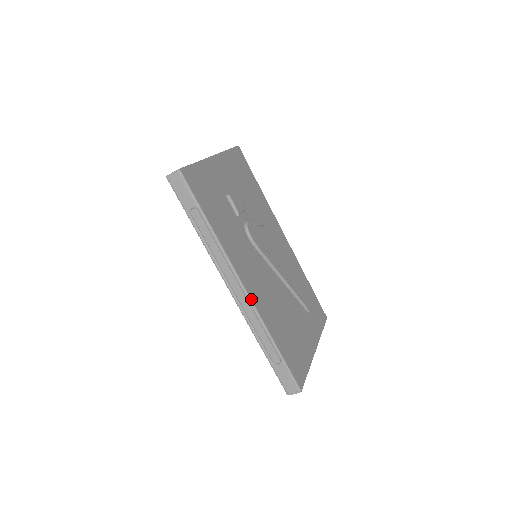
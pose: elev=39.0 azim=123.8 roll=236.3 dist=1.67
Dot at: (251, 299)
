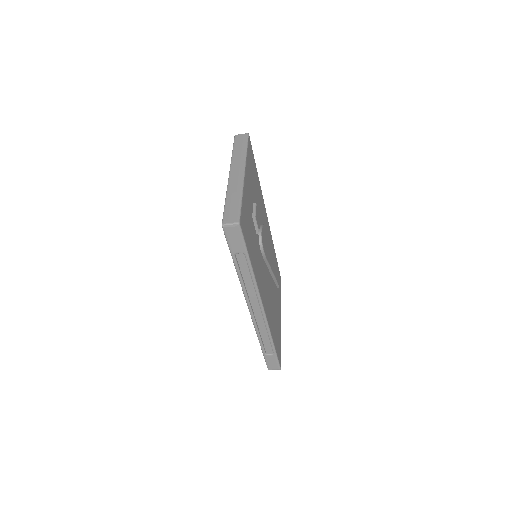
Dot at: (266, 317)
